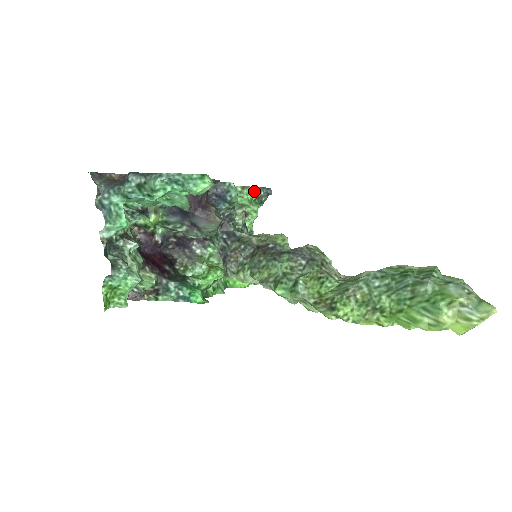
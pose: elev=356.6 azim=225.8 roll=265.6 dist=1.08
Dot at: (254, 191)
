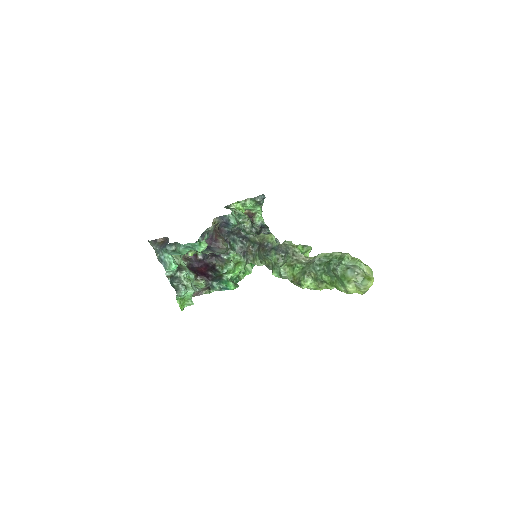
Dot at: (253, 200)
